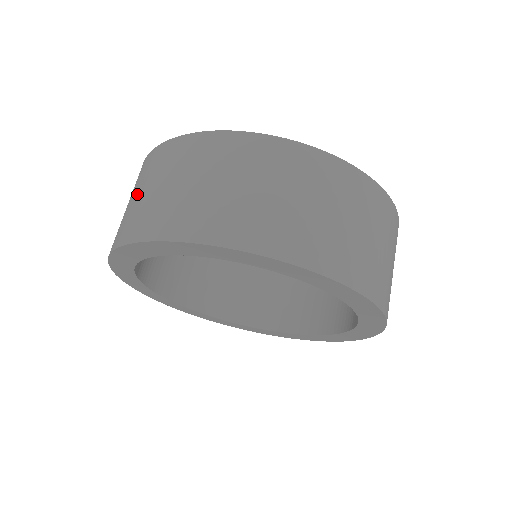
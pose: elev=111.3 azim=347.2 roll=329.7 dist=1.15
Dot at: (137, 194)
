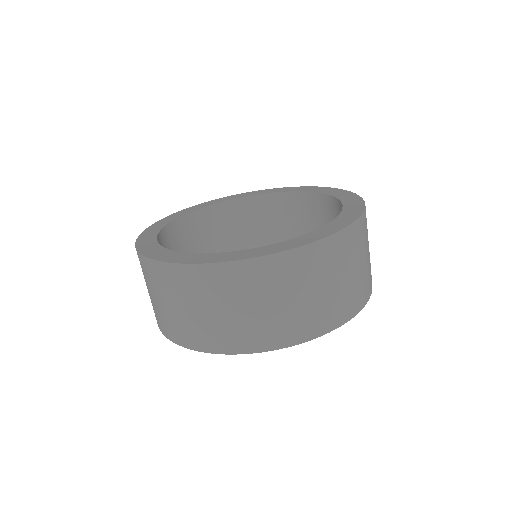
Dot at: (199, 309)
